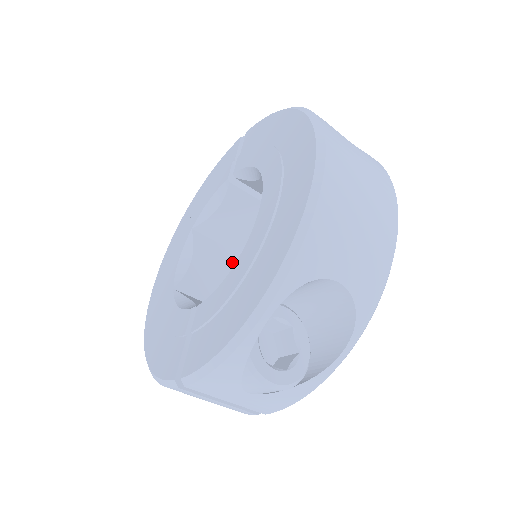
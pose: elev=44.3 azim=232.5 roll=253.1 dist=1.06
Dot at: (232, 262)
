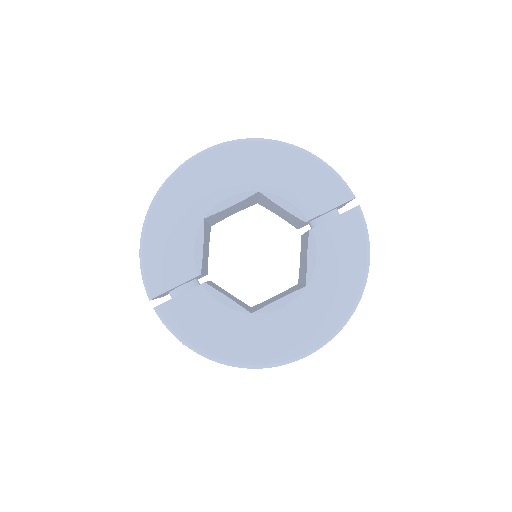
Dot at: occluded
